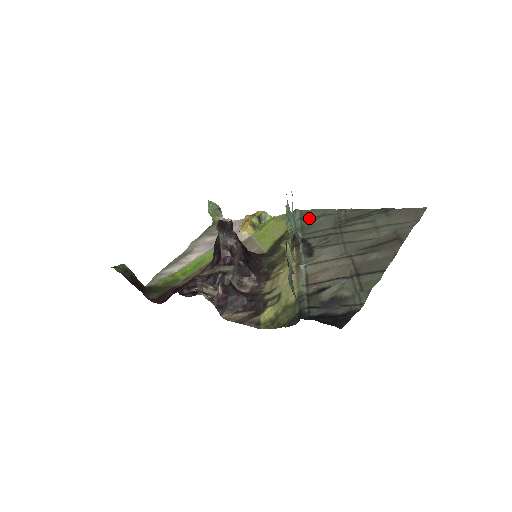
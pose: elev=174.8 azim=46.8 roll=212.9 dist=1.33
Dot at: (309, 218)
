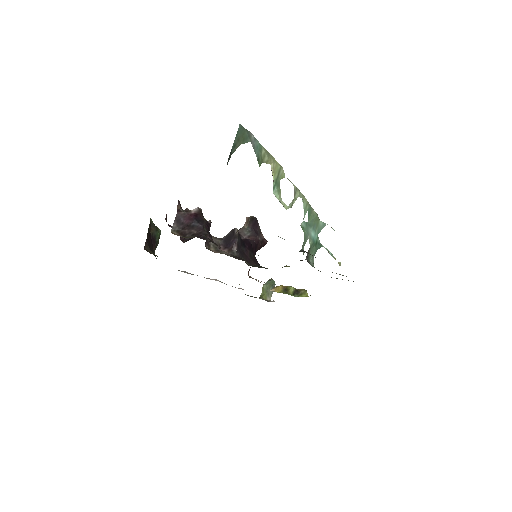
Dot at: (336, 278)
